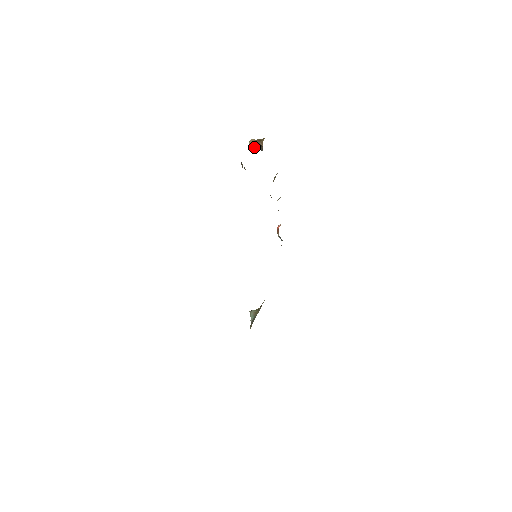
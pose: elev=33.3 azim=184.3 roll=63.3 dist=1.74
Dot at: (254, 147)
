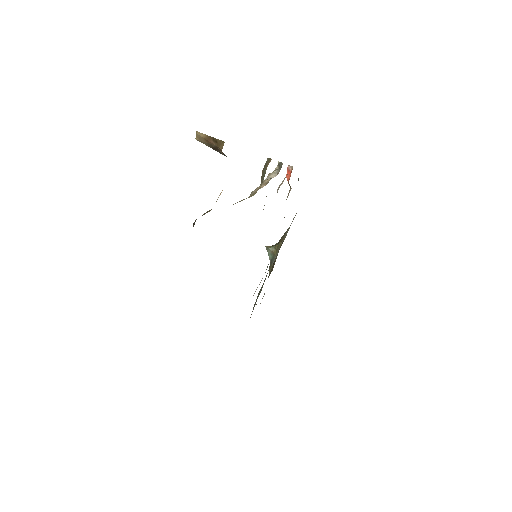
Dot at: (208, 144)
